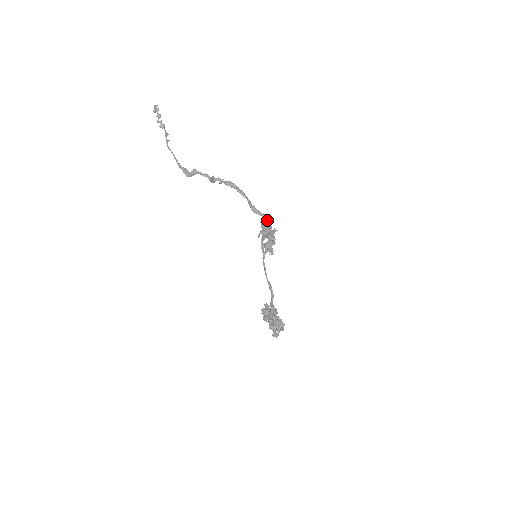
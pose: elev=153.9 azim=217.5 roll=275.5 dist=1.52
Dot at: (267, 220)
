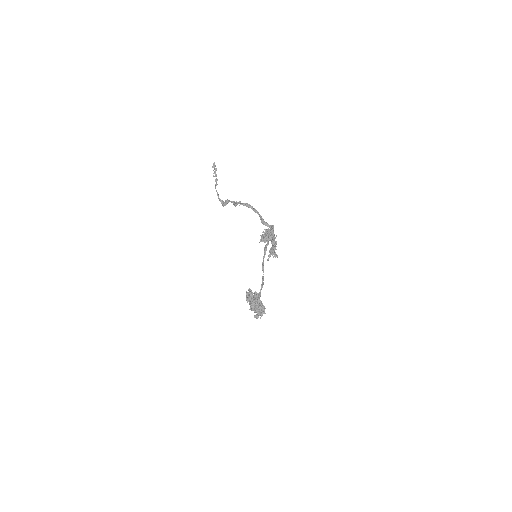
Dot at: (270, 228)
